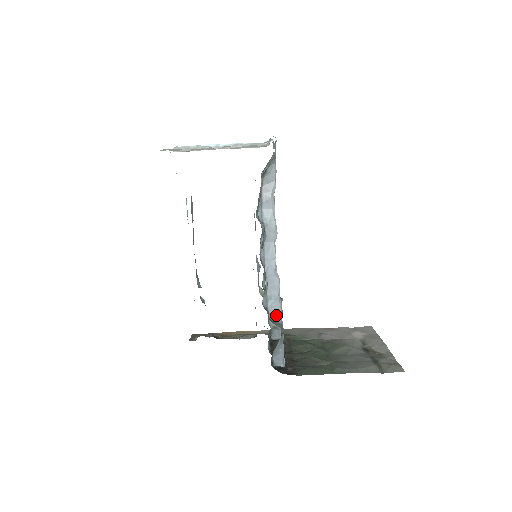
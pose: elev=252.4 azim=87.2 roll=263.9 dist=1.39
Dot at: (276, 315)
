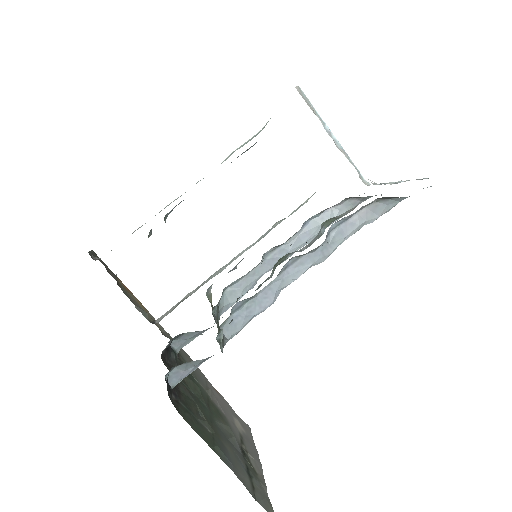
Dot at: (229, 331)
